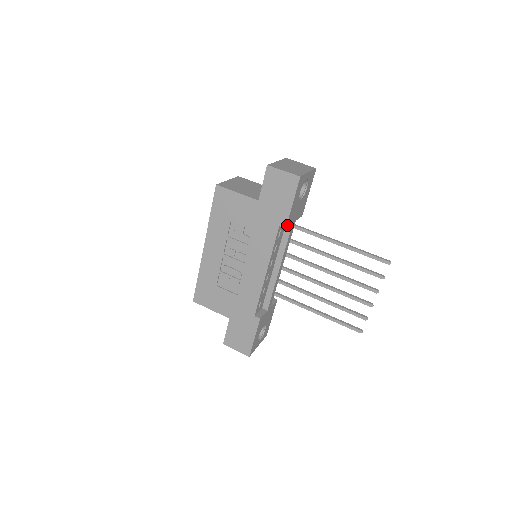
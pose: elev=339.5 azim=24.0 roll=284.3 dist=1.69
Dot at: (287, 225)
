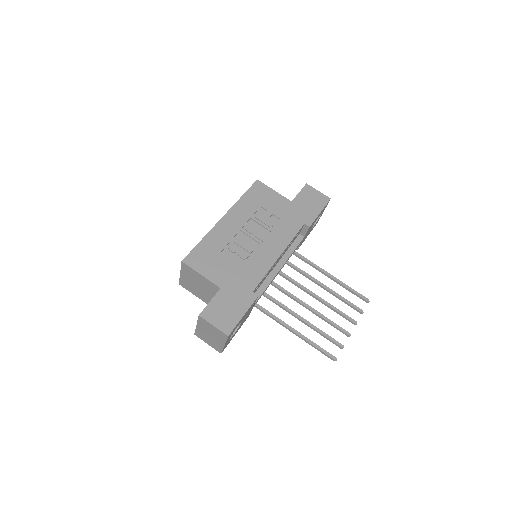
Dot at: occluded
